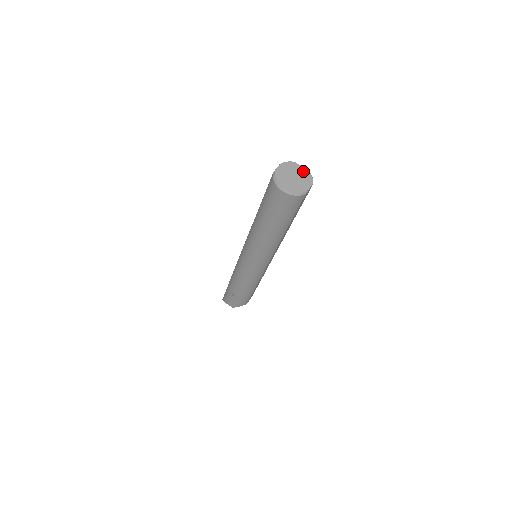
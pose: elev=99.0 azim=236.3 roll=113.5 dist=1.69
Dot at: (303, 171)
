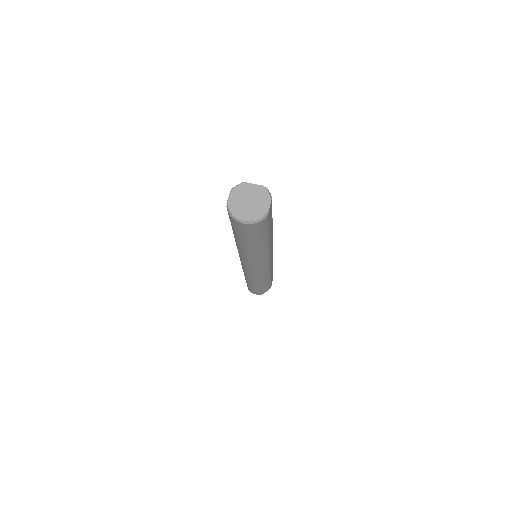
Dot at: (256, 189)
